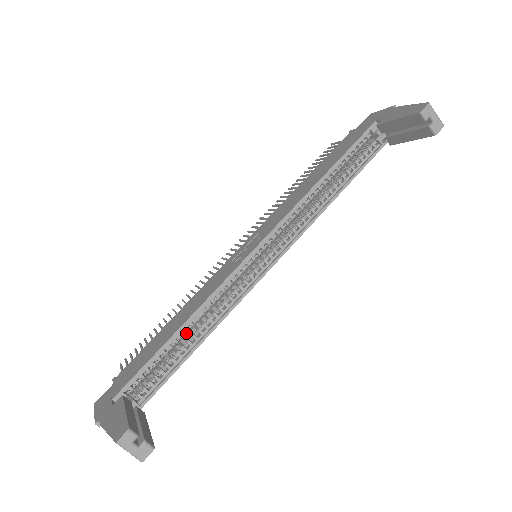
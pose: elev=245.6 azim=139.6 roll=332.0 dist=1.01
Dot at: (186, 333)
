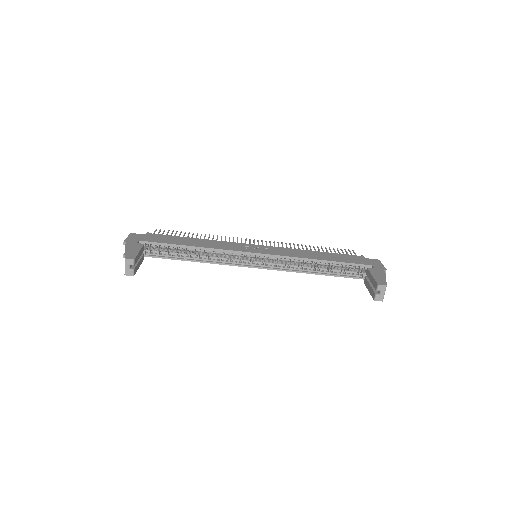
Dot at: (193, 251)
